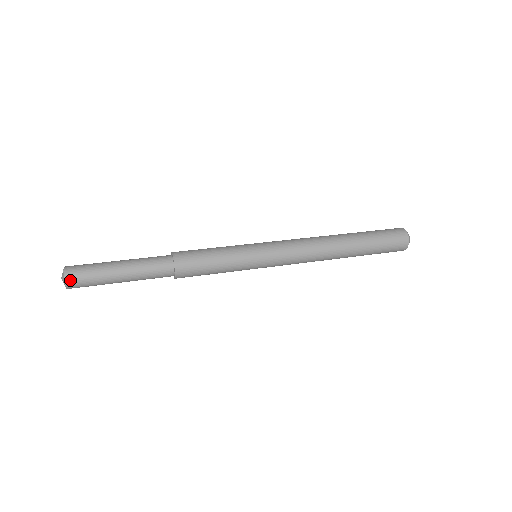
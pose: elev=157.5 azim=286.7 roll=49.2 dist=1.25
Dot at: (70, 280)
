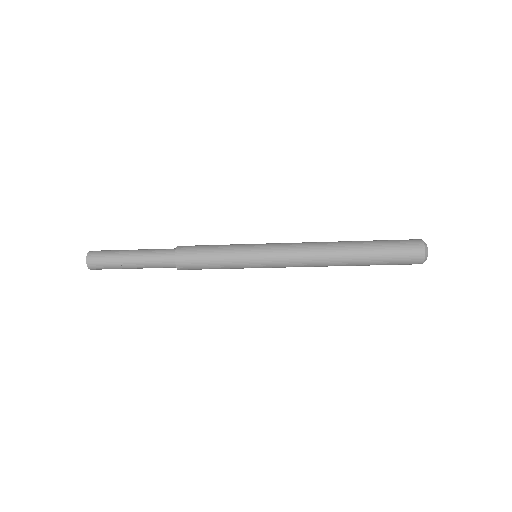
Dot at: (91, 260)
